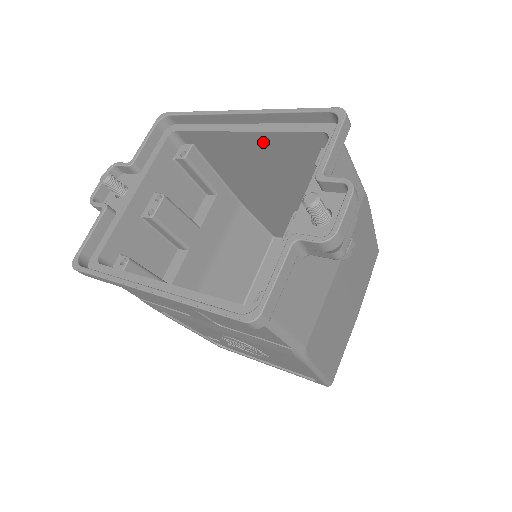
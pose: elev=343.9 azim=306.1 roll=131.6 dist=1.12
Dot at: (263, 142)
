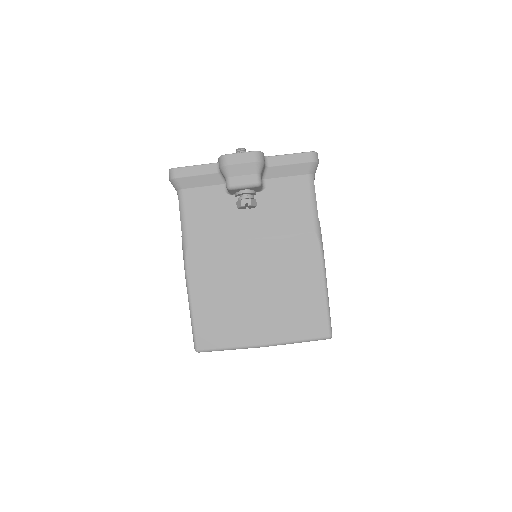
Dot at: occluded
